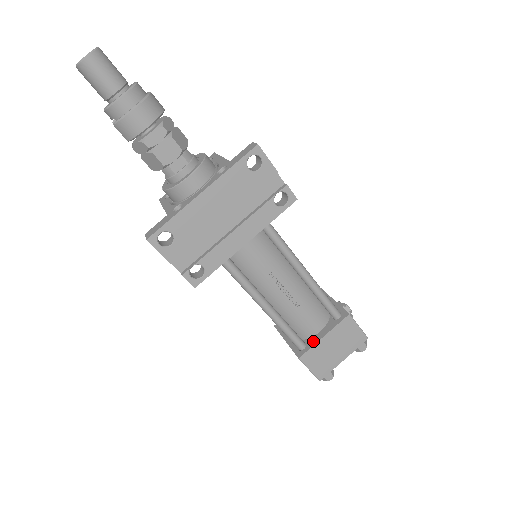
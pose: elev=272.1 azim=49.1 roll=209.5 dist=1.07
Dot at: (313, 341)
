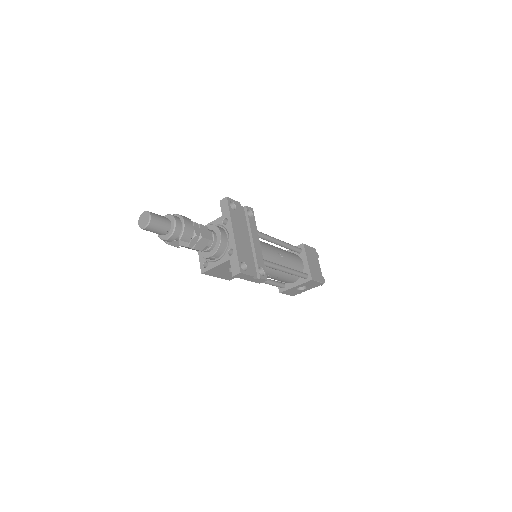
Dot at: (307, 268)
